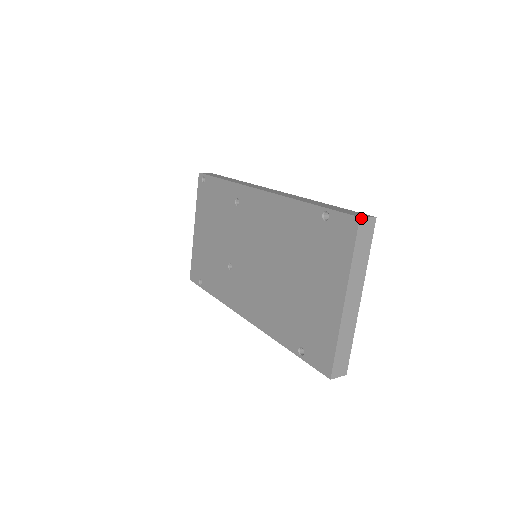
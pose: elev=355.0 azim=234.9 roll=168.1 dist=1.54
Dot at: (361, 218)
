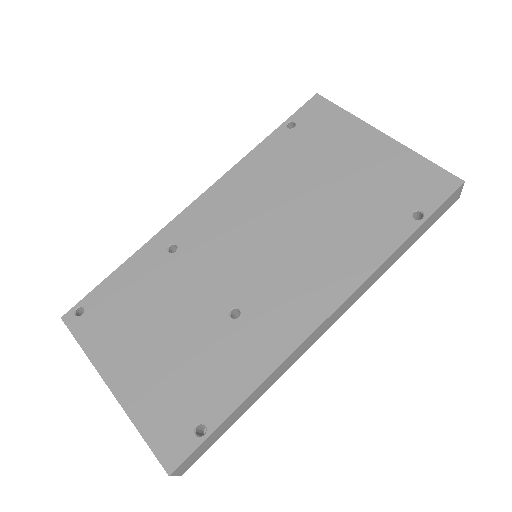
Dot at: (318, 95)
